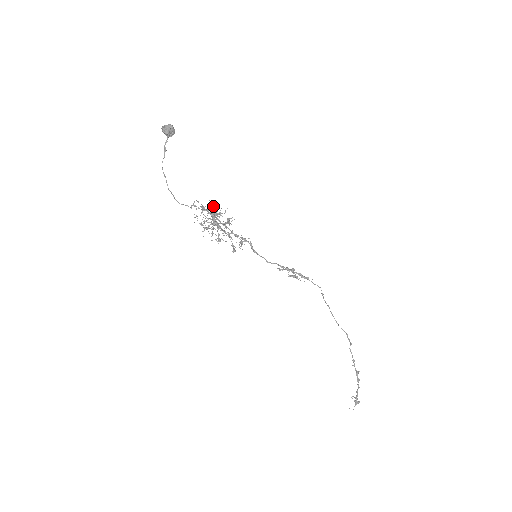
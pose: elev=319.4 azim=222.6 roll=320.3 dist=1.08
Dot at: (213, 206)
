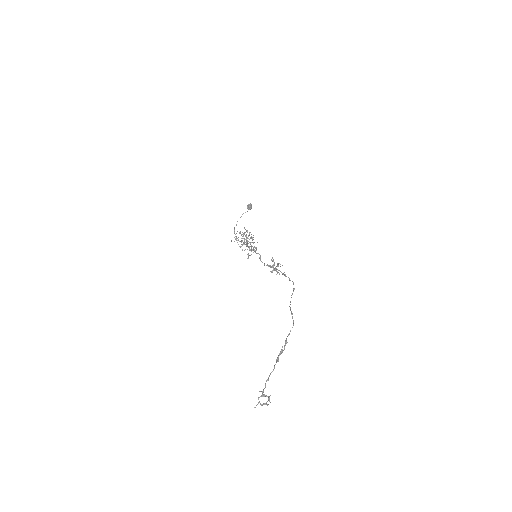
Dot at: (253, 239)
